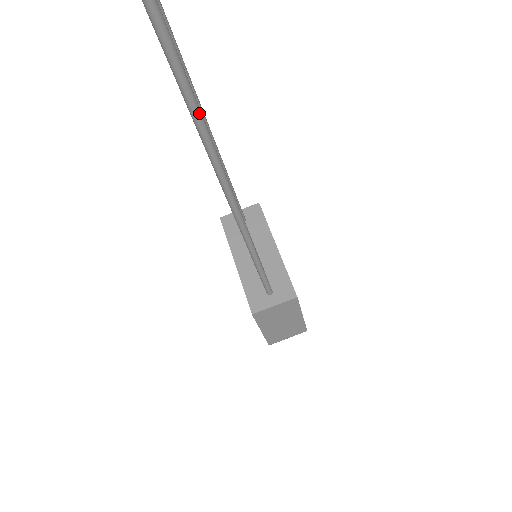
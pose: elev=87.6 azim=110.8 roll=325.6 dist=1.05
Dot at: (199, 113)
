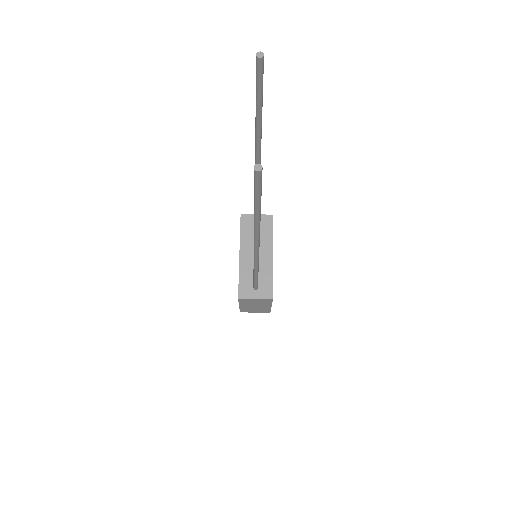
Dot at: (259, 224)
